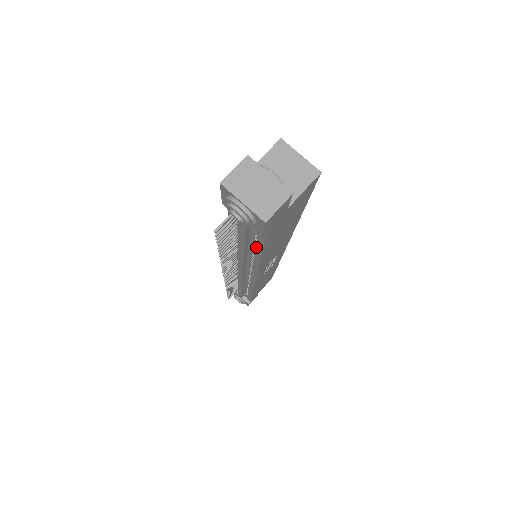
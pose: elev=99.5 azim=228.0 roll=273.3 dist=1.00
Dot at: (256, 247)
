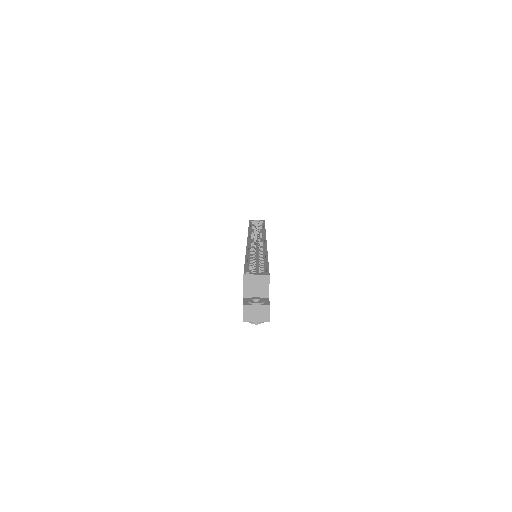
Dot at: occluded
